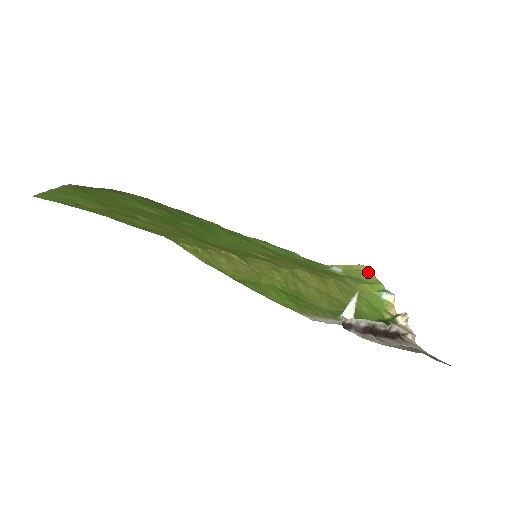
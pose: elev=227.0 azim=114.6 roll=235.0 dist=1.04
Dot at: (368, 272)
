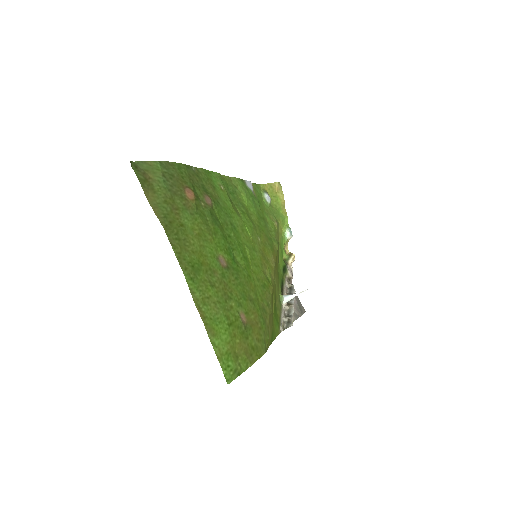
Dot at: (282, 196)
